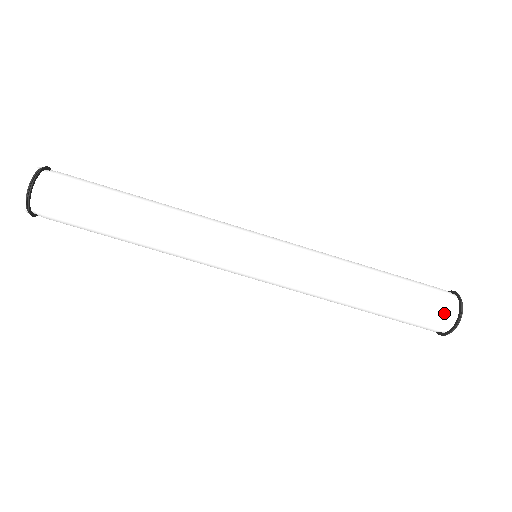
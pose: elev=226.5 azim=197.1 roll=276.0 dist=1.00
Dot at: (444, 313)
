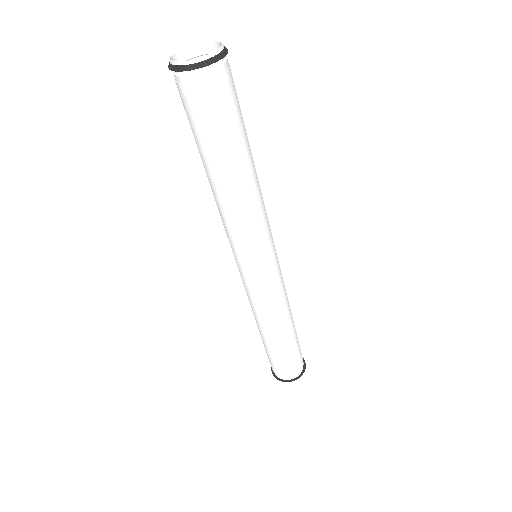
Dot at: (294, 372)
